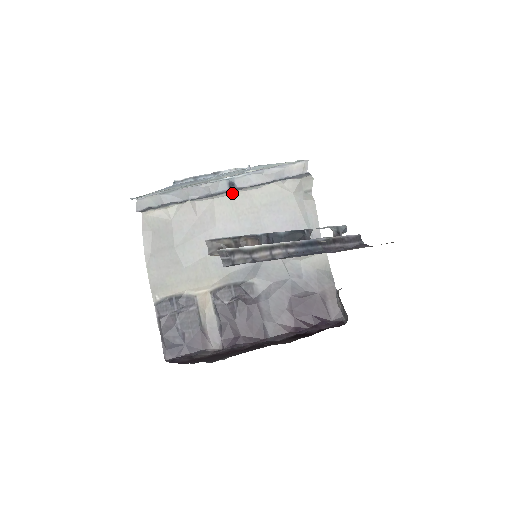
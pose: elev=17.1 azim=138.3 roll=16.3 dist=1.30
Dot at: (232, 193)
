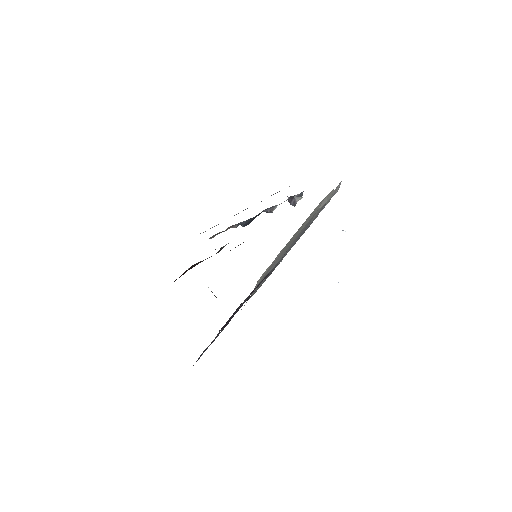
Dot at: occluded
